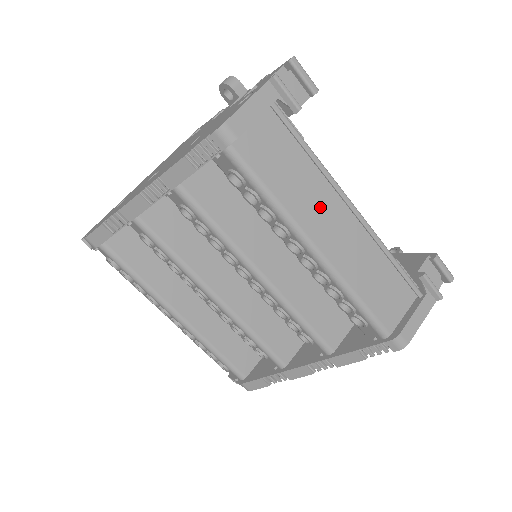
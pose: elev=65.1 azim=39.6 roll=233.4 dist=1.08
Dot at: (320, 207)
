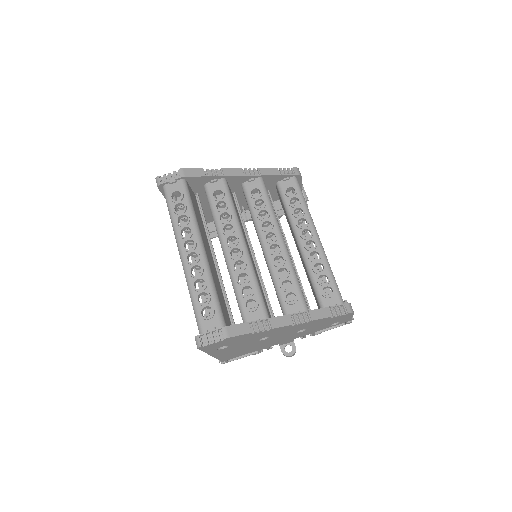
Dot at: occluded
